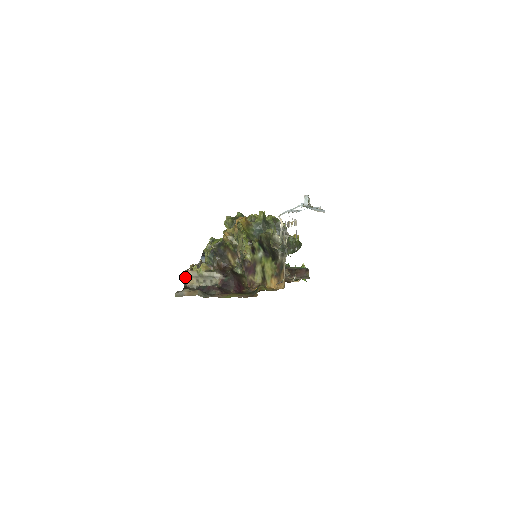
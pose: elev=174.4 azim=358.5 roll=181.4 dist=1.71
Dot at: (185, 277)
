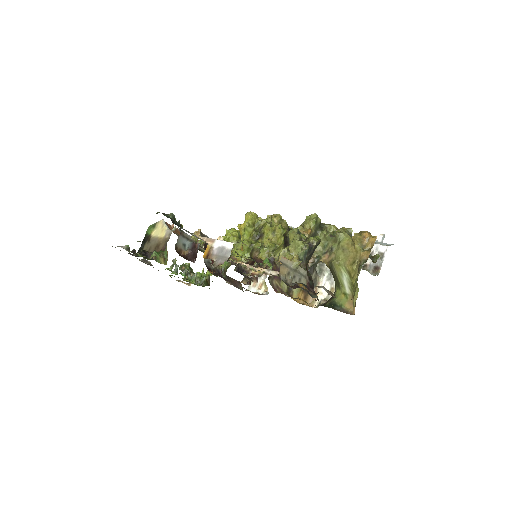
Dot at: (281, 264)
